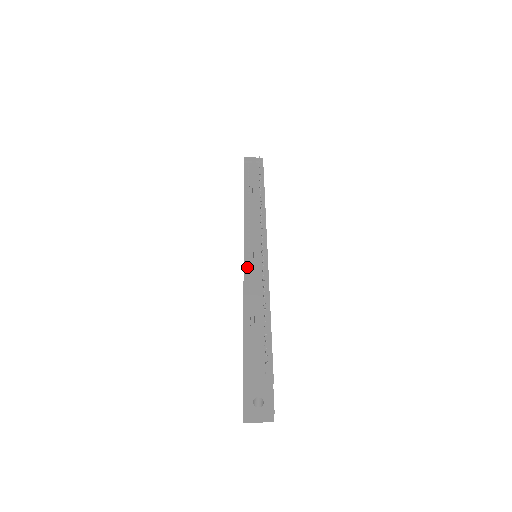
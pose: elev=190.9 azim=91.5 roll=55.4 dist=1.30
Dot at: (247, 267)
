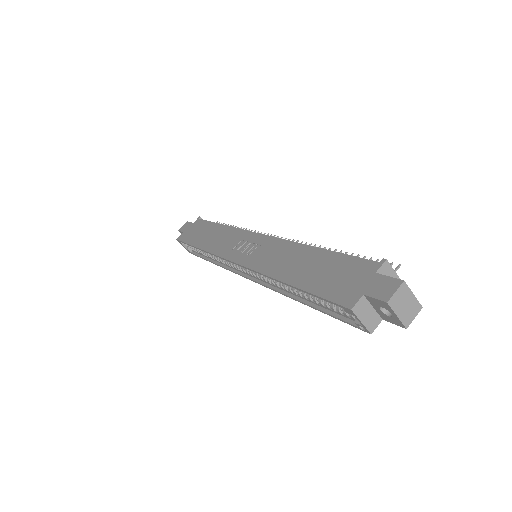
Dot at: occluded
